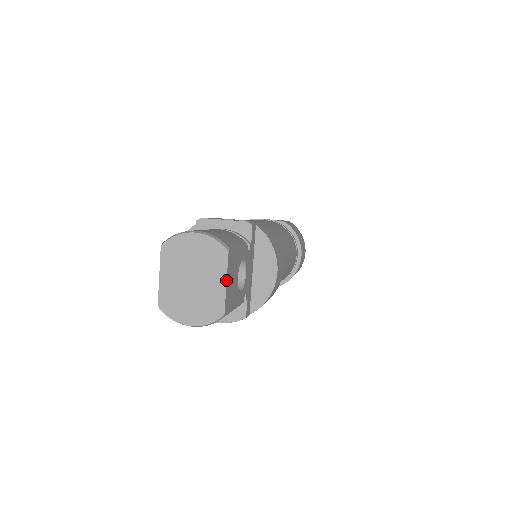
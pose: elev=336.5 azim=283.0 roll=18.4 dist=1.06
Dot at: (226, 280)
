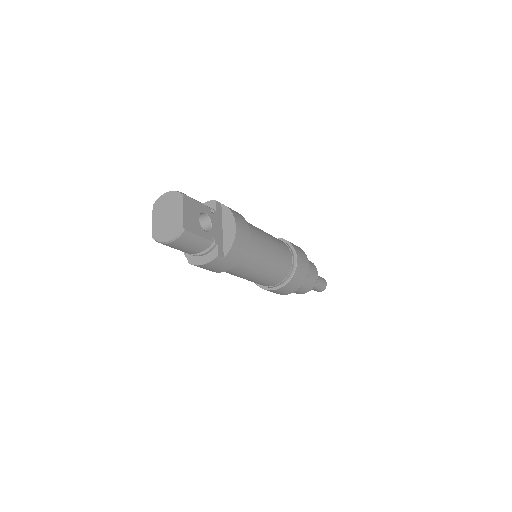
Dot at: (183, 209)
